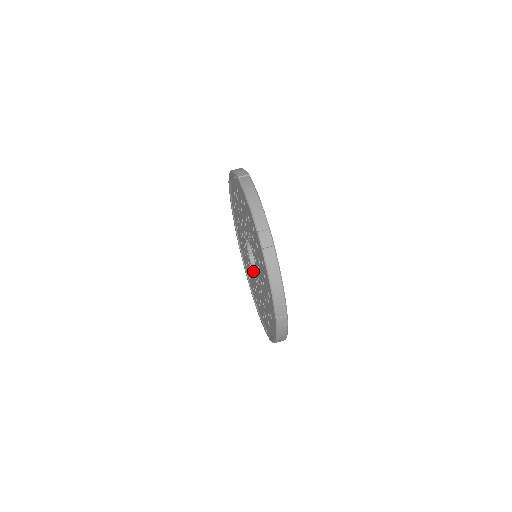
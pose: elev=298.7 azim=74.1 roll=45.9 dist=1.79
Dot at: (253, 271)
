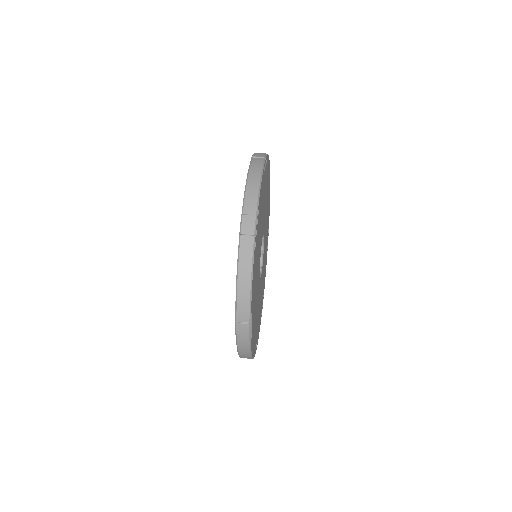
Dot at: occluded
